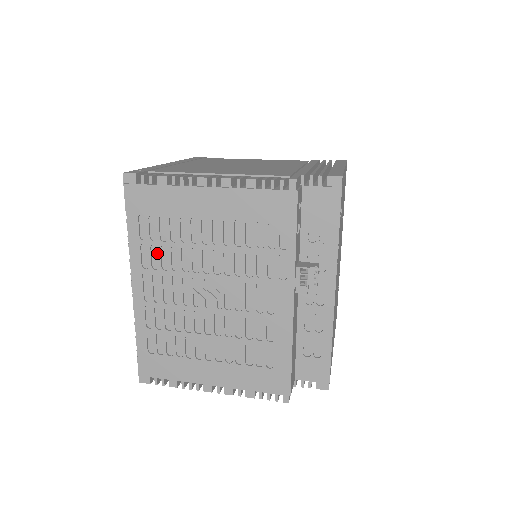
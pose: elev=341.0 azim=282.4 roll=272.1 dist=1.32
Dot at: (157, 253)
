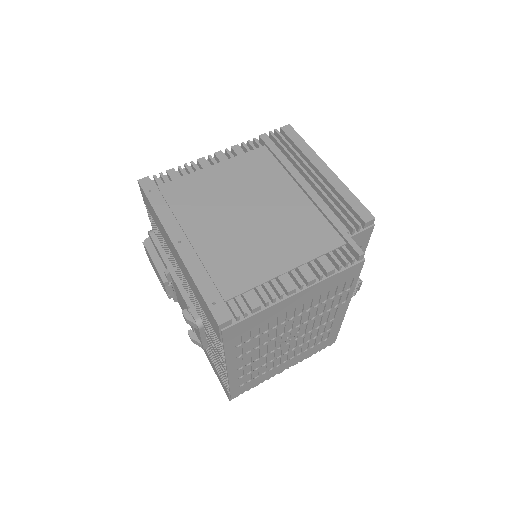
Dot at: (249, 345)
